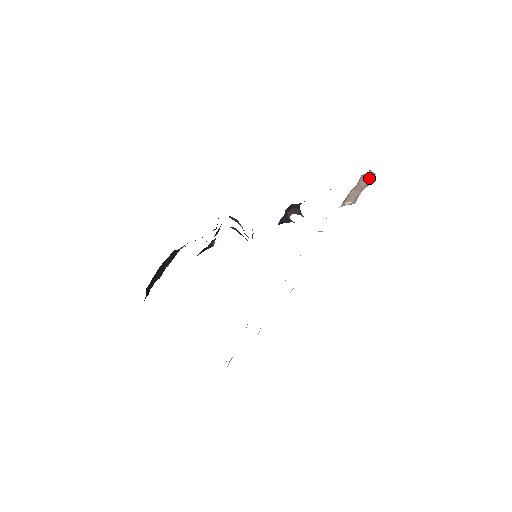
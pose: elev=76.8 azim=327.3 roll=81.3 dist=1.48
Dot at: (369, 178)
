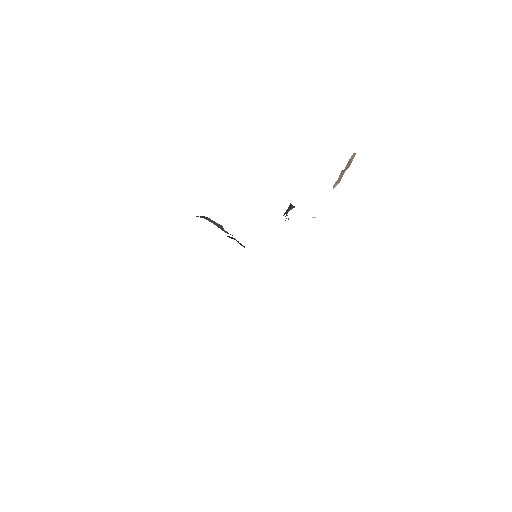
Dot at: (352, 159)
